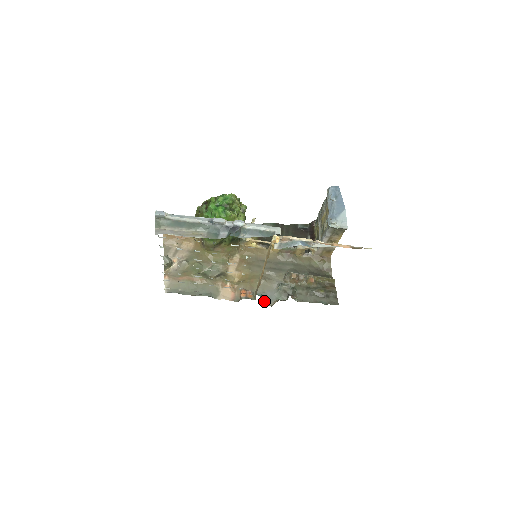
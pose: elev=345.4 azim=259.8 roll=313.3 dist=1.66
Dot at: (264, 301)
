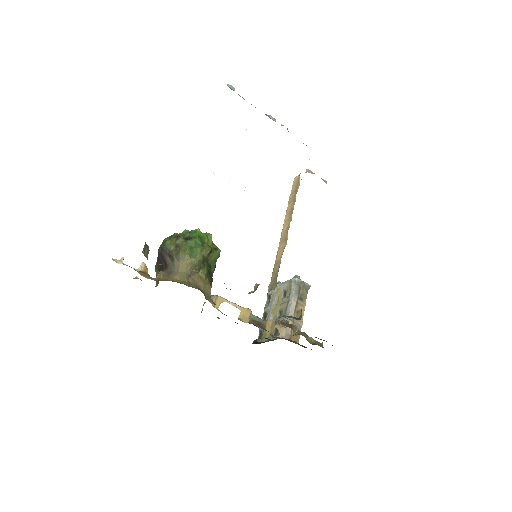
Dot at: occluded
